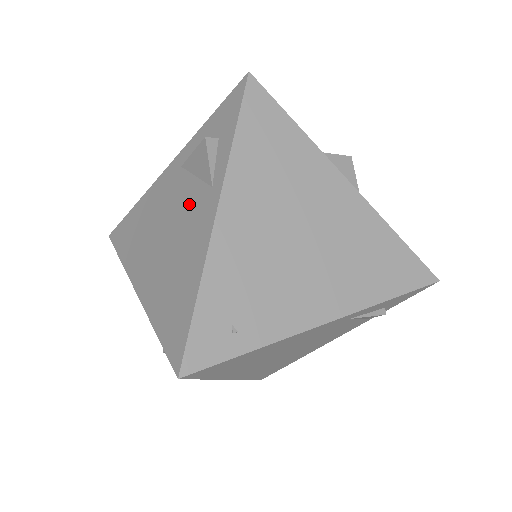
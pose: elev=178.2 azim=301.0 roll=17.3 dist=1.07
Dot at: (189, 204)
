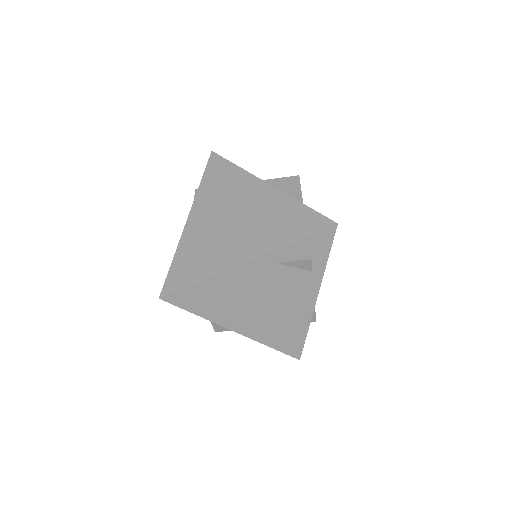
Dot at: occluded
